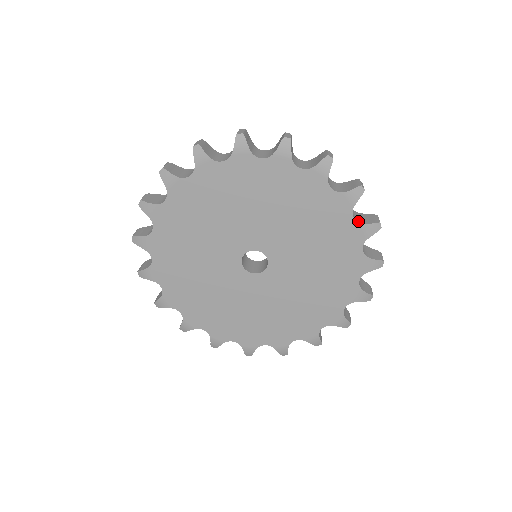
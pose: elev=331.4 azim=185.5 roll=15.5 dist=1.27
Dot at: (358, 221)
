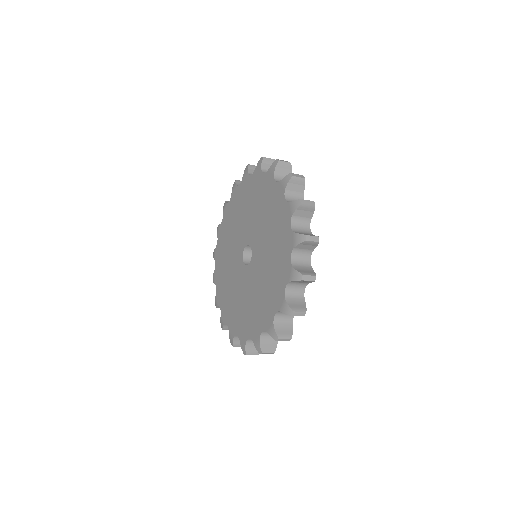
Dot at: (289, 202)
